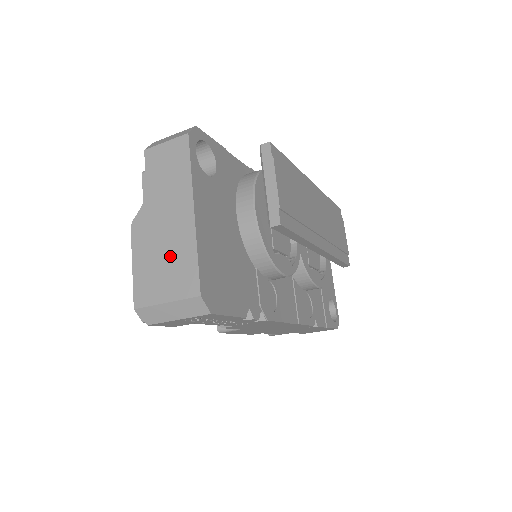
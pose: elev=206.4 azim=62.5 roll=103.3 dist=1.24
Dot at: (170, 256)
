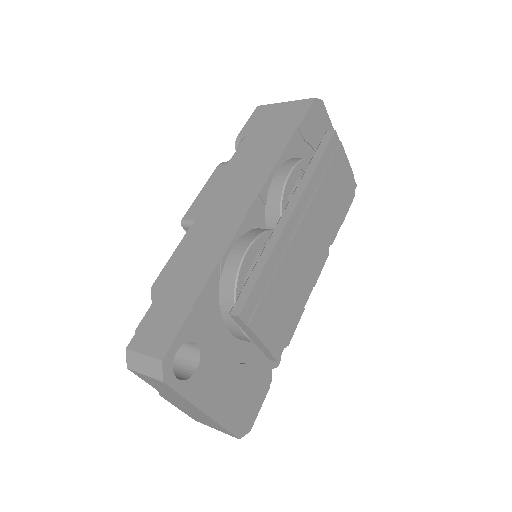
Dot at: (202, 419)
